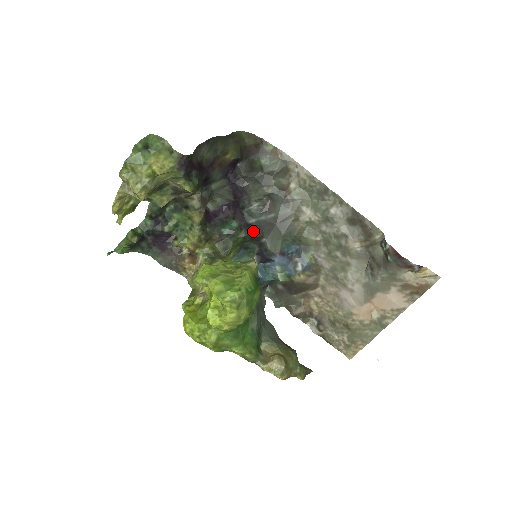
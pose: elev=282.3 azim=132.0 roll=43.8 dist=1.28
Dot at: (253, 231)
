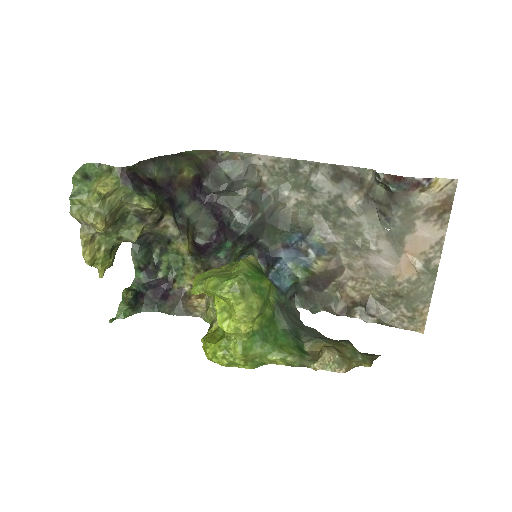
Dot at: (247, 239)
